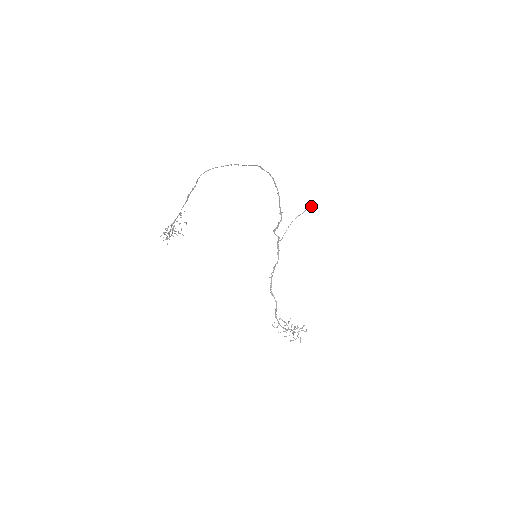
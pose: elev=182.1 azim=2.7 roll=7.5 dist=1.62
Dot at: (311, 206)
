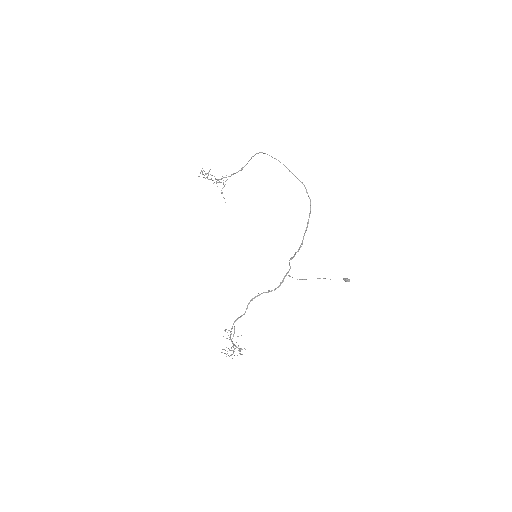
Dot at: (343, 278)
